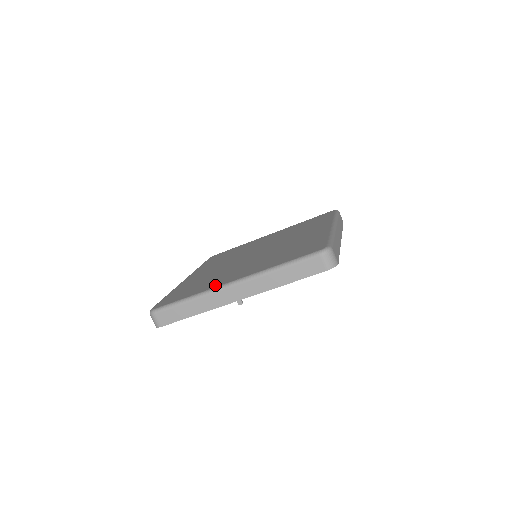
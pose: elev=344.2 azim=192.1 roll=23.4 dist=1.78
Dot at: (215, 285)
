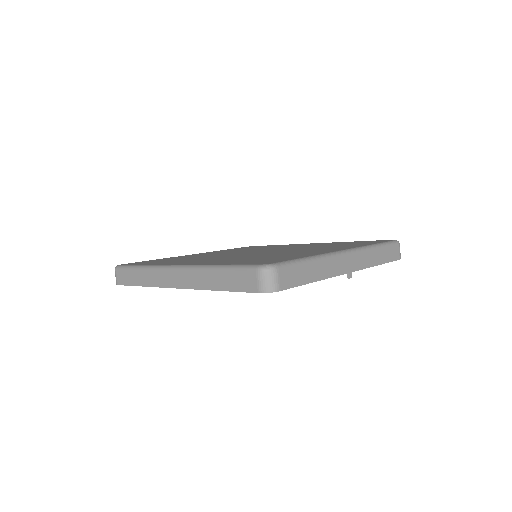
Dot at: (323, 252)
